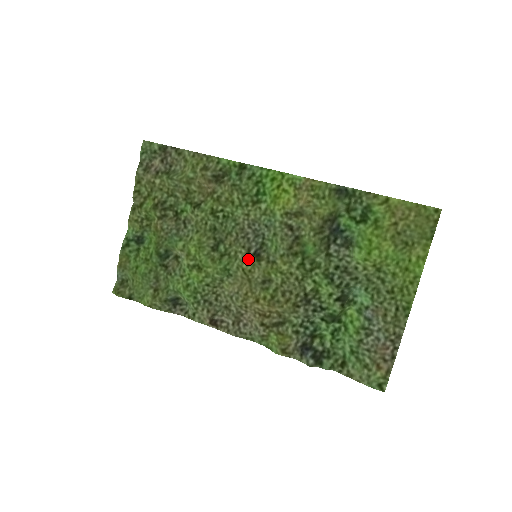
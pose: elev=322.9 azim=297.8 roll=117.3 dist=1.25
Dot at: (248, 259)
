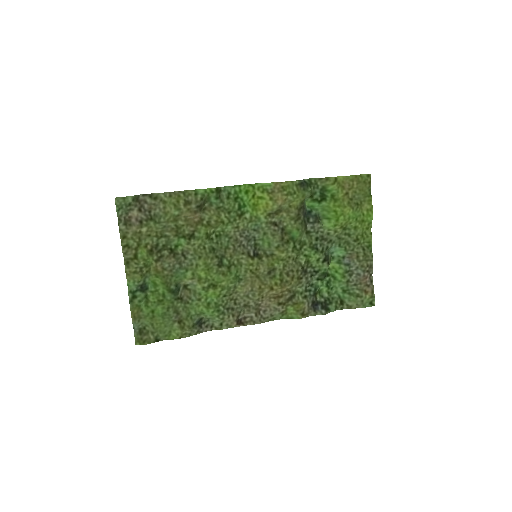
Dot at: (252, 261)
